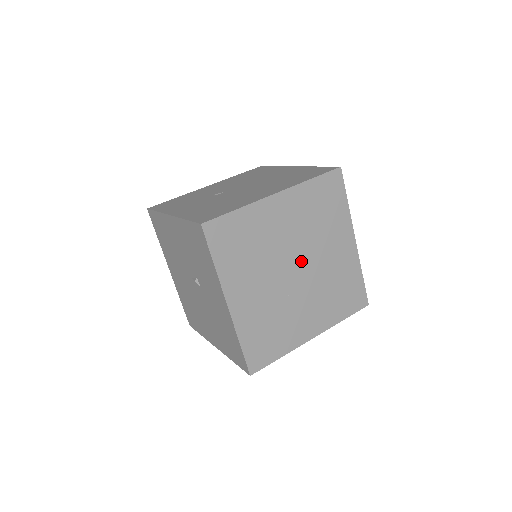
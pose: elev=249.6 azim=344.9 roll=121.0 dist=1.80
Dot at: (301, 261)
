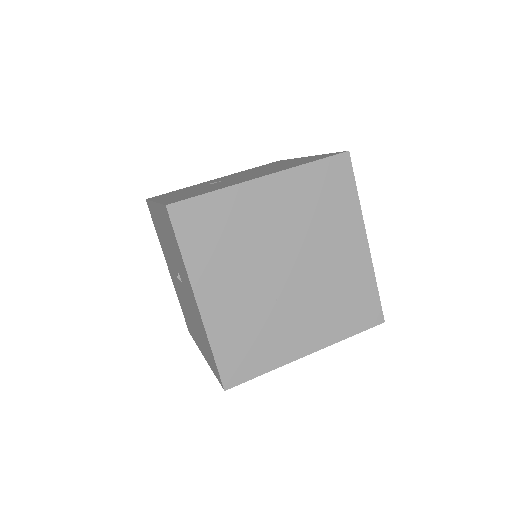
Dot at: (294, 260)
